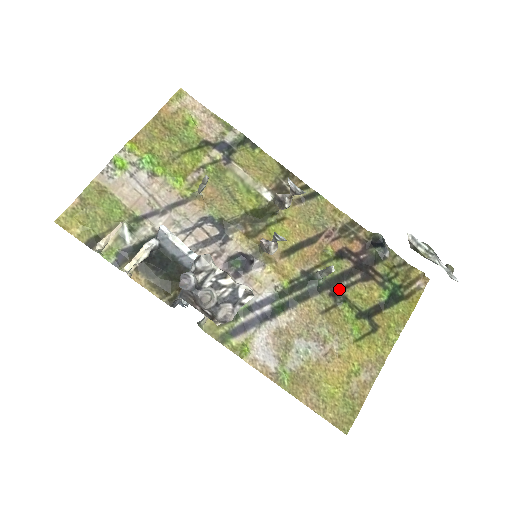
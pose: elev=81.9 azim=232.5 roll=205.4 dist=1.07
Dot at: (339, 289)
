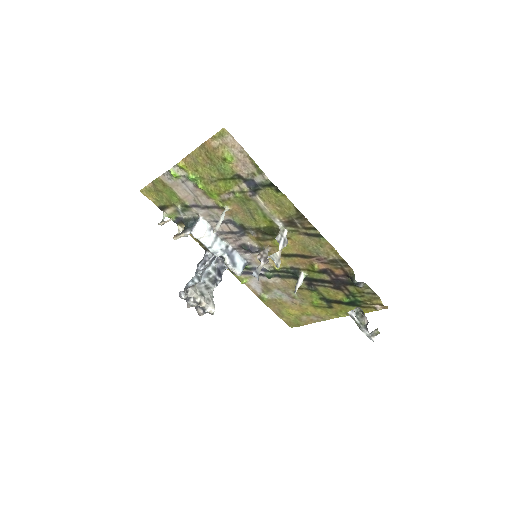
Dot at: (314, 284)
